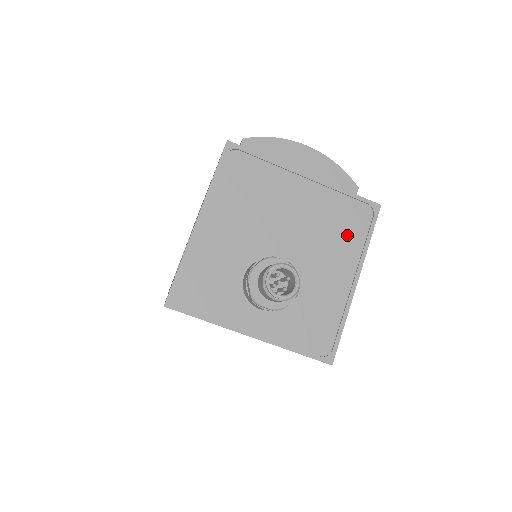
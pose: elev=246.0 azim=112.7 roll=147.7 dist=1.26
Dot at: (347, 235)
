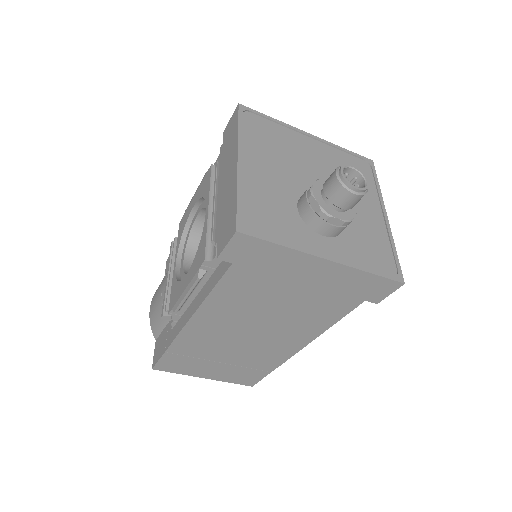
Dot at: occluded
